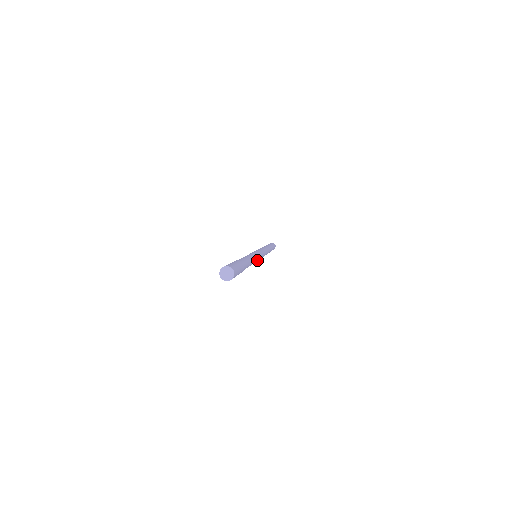
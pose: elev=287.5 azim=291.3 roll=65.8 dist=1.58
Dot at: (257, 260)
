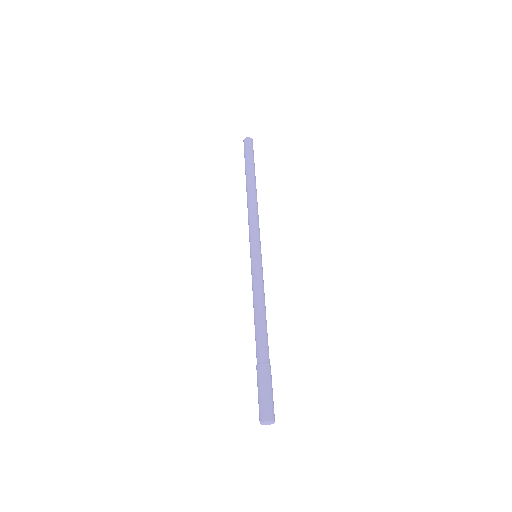
Dot at: (262, 272)
